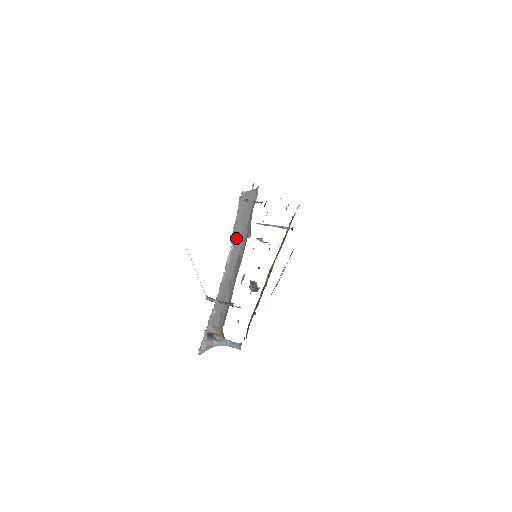
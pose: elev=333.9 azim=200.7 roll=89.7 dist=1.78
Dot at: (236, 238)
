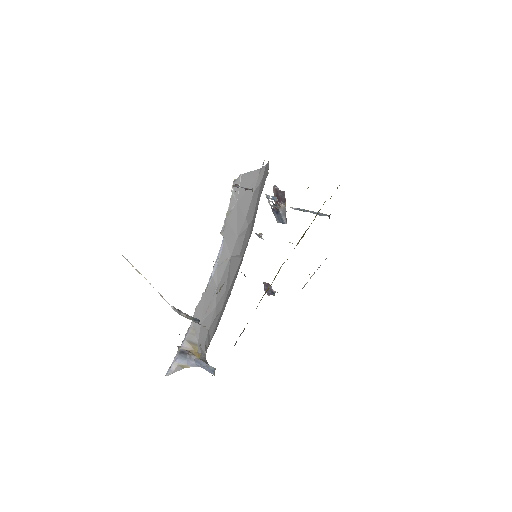
Dot at: (228, 233)
